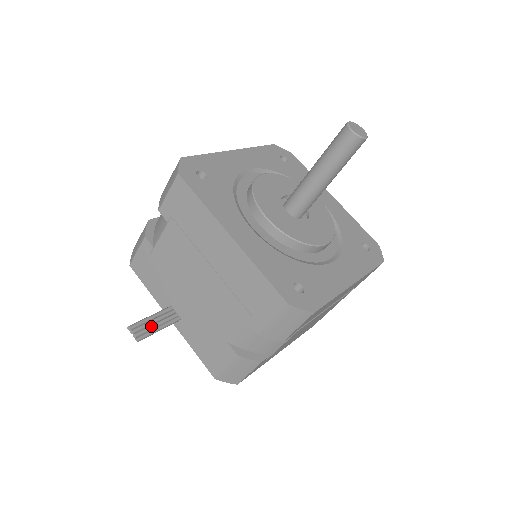
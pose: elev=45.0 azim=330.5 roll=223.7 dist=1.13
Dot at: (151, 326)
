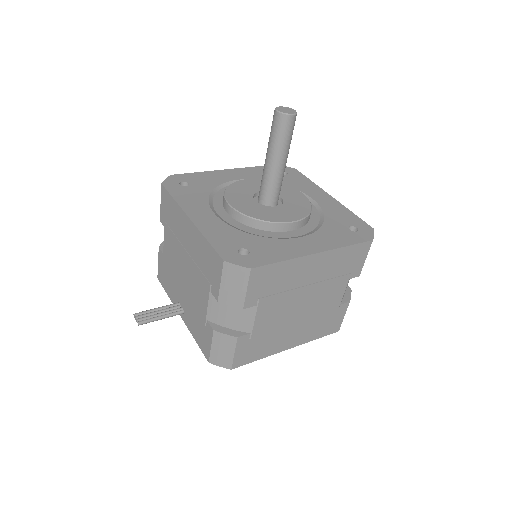
Dot at: (154, 315)
